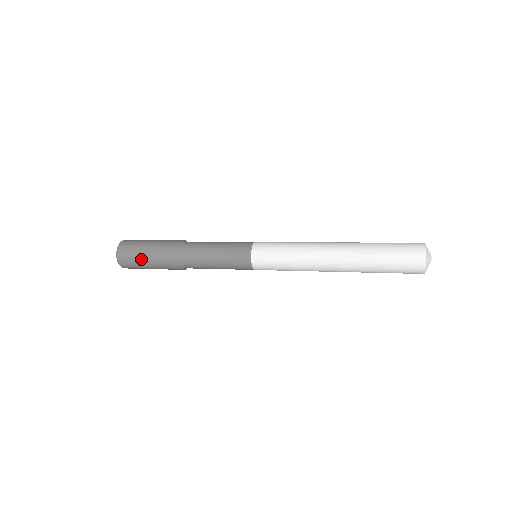
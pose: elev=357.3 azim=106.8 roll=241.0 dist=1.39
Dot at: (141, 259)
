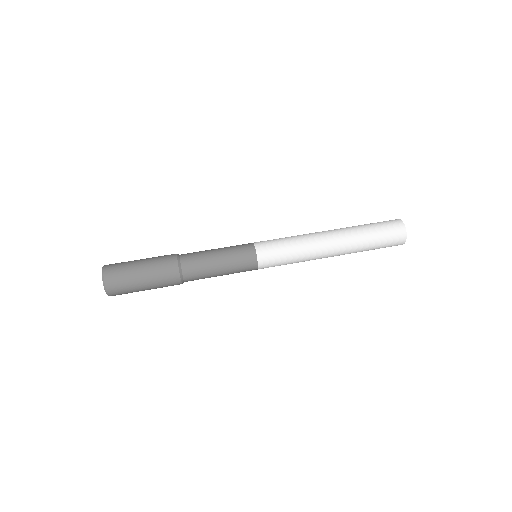
Dot at: (136, 284)
